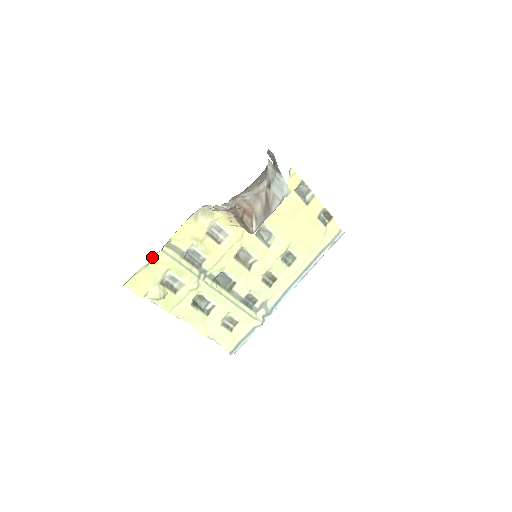
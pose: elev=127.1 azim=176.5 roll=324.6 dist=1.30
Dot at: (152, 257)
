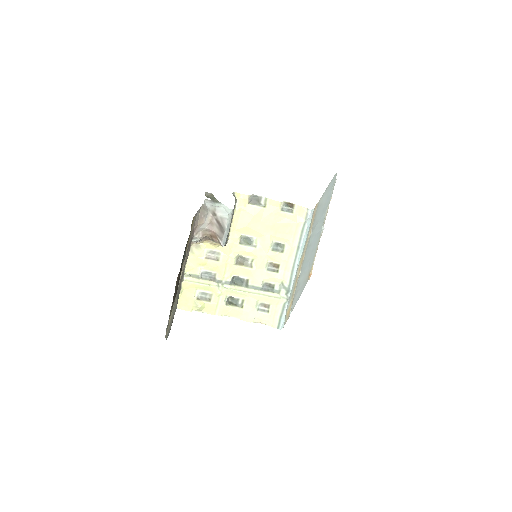
Dot at: (181, 286)
